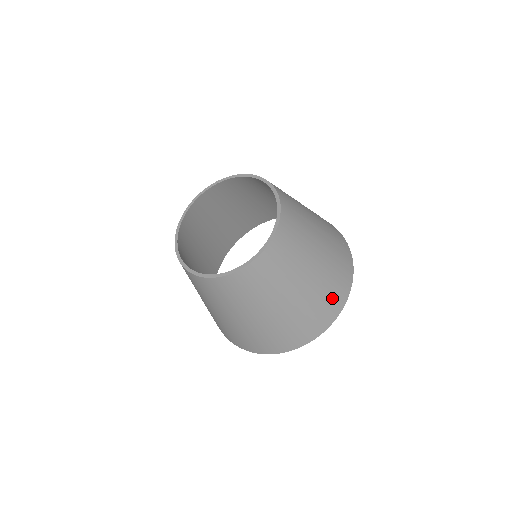
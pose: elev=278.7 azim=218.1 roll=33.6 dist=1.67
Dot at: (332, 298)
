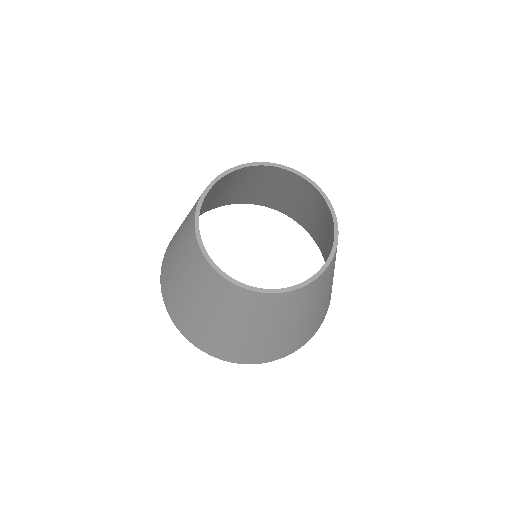
Dot at: occluded
